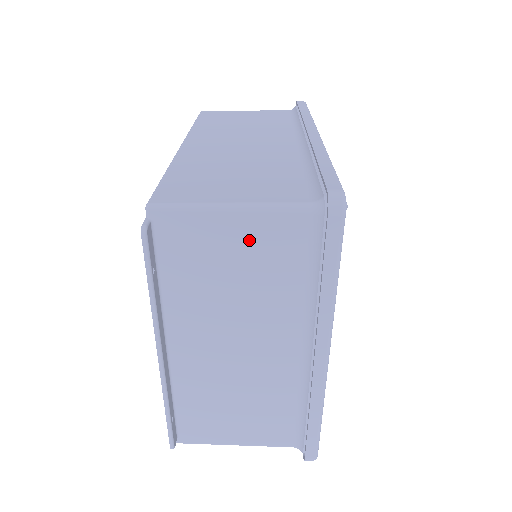
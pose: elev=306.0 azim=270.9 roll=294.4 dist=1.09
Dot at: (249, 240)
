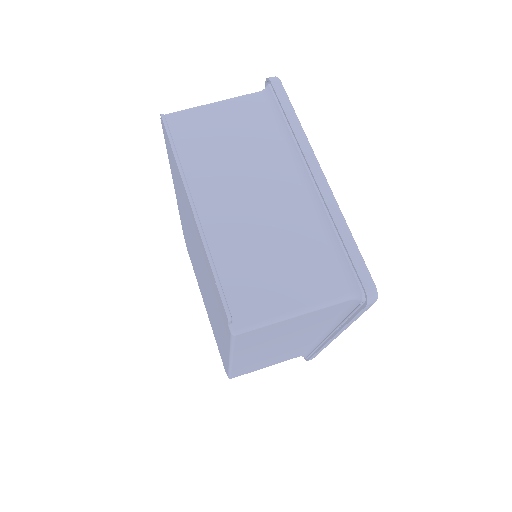
Dot at: (232, 117)
